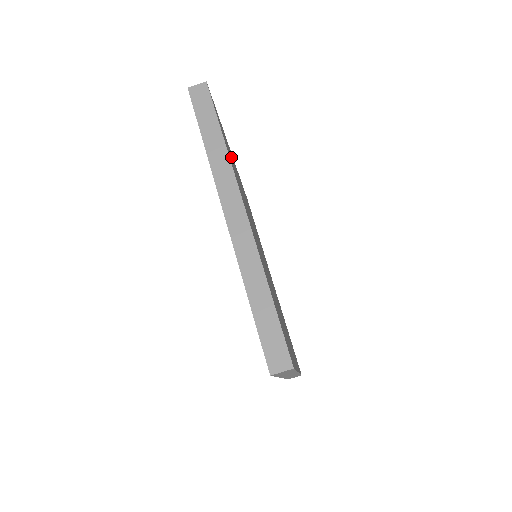
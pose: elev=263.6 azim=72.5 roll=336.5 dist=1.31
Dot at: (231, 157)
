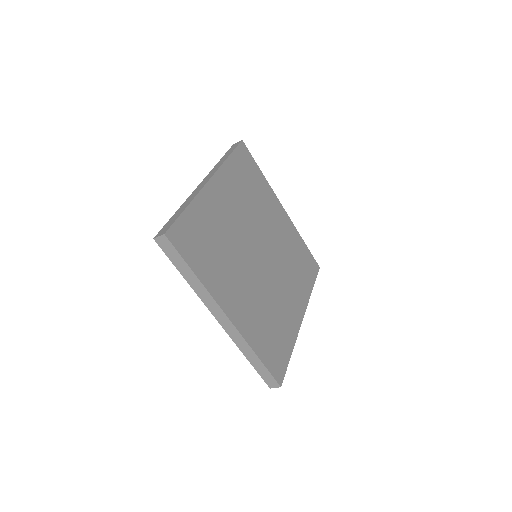
Dot at: (208, 232)
